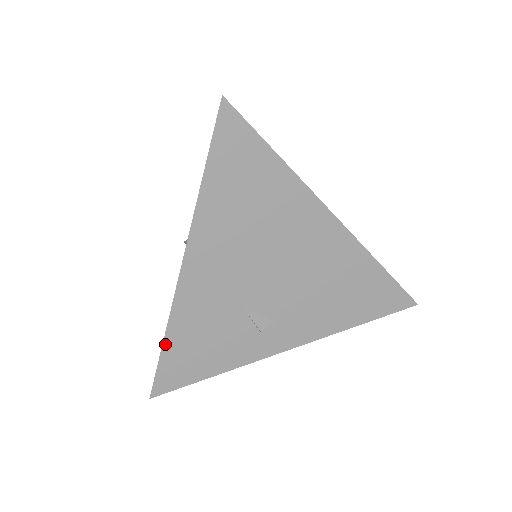
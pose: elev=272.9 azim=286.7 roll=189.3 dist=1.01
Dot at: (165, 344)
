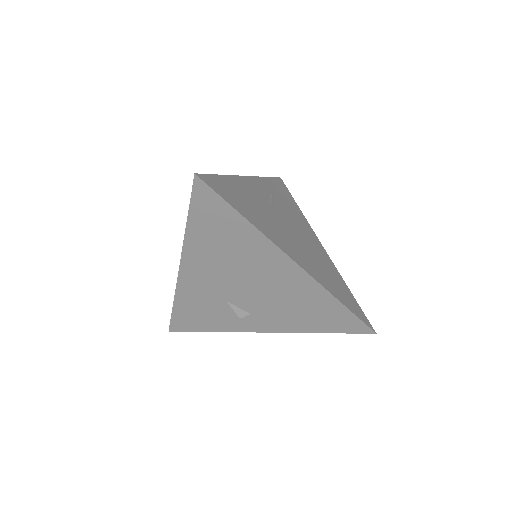
Dot at: (174, 307)
